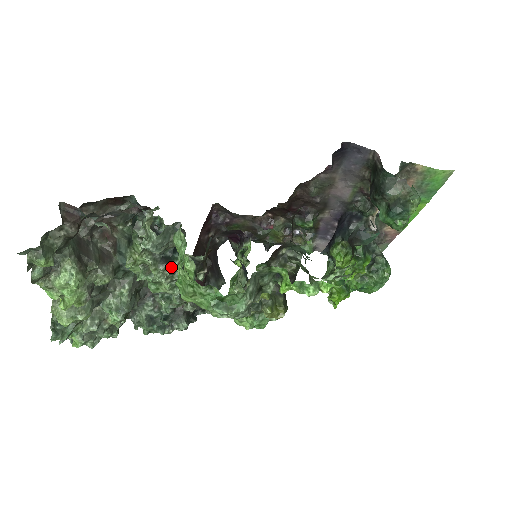
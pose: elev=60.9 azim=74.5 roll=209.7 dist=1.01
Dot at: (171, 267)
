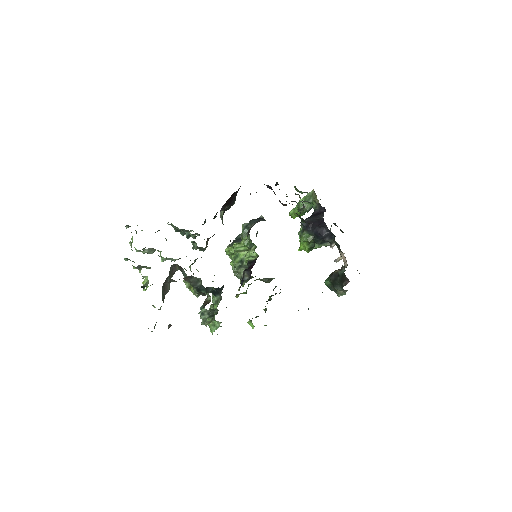
Dot at: occluded
